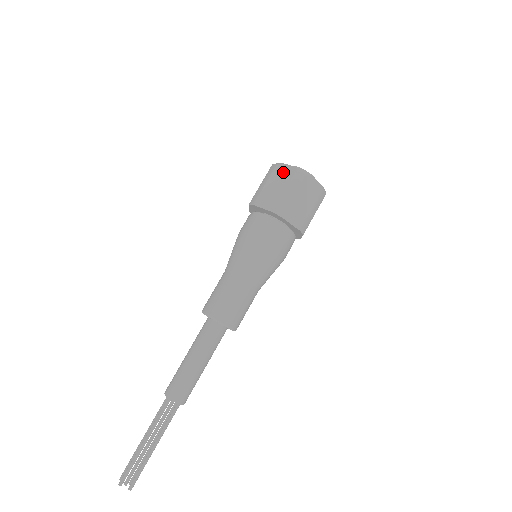
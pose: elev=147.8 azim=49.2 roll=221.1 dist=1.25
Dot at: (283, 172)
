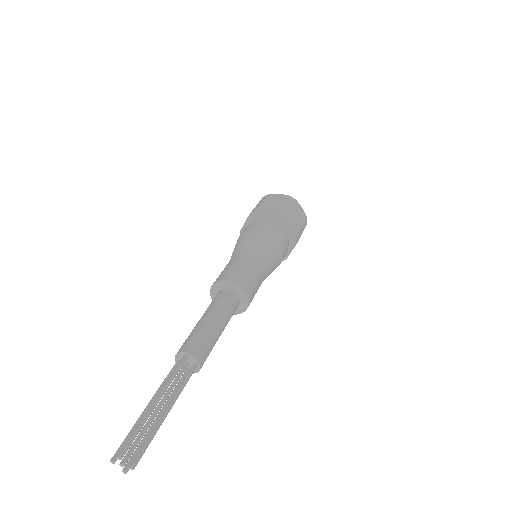
Dot at: (277, 197)
